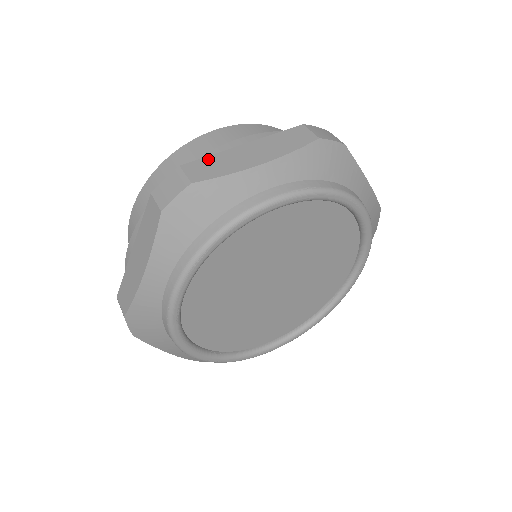
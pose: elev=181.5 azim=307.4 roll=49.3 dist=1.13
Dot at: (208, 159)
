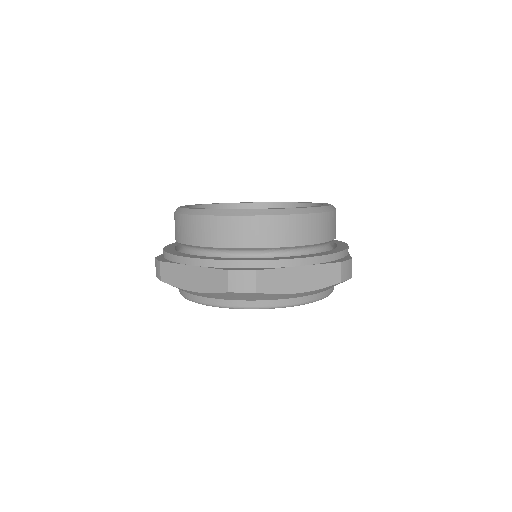
Dot at: (274, 272)
